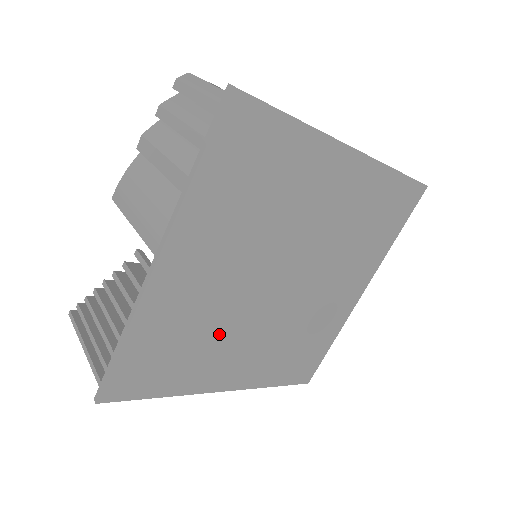
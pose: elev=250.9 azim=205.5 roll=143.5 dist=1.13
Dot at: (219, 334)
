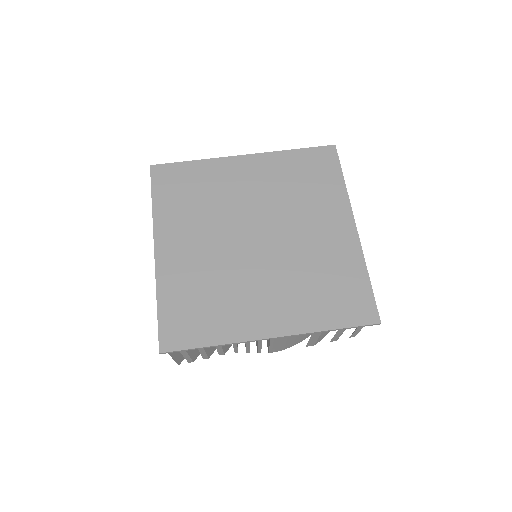
Dot at: (207, 215)
